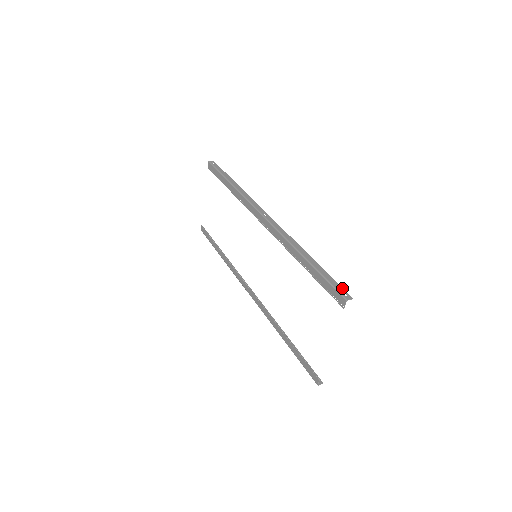
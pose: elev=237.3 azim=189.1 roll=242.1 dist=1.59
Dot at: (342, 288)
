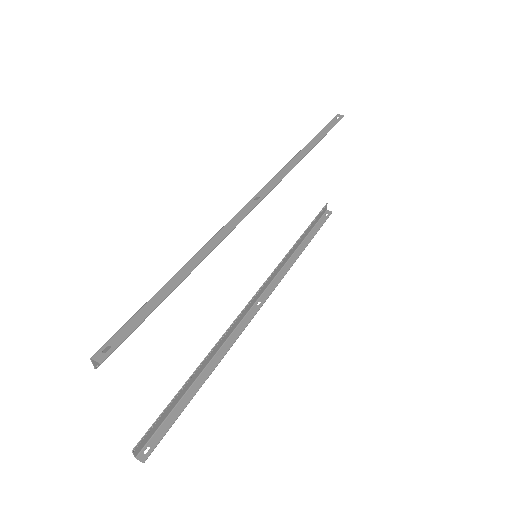
Dot at: (122, 340)
